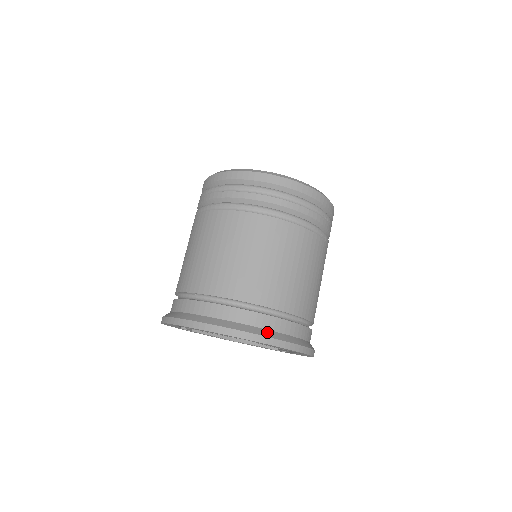
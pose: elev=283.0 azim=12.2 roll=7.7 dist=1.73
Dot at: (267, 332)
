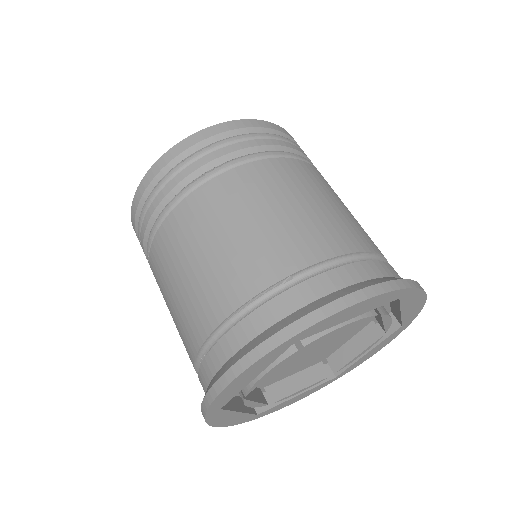
Dot at: occluded
